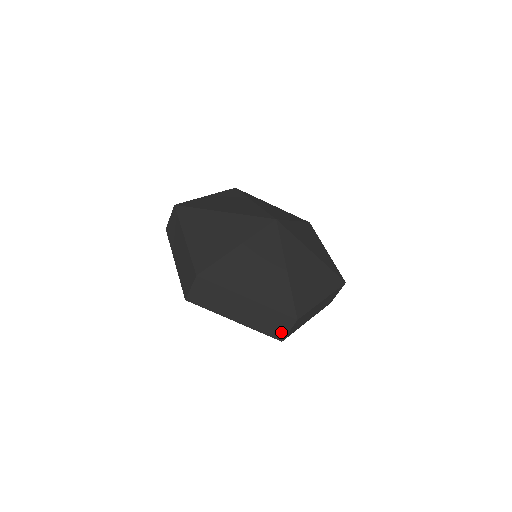
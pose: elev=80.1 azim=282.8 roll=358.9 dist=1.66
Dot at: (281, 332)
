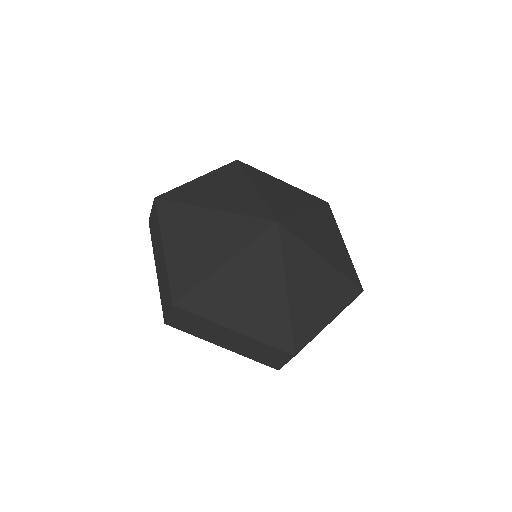
Dot at: occluded
